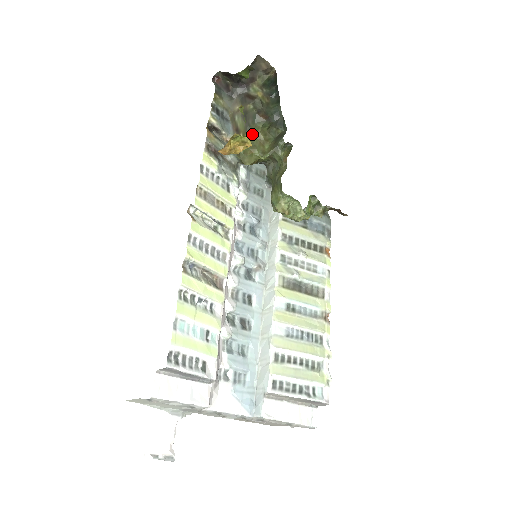
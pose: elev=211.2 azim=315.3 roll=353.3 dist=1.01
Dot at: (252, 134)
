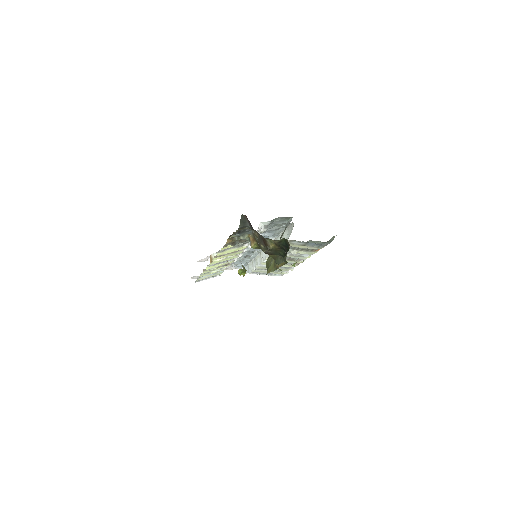
Dot at: occluded
